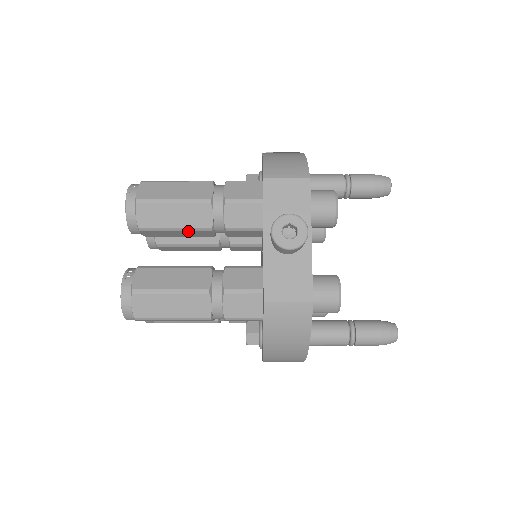
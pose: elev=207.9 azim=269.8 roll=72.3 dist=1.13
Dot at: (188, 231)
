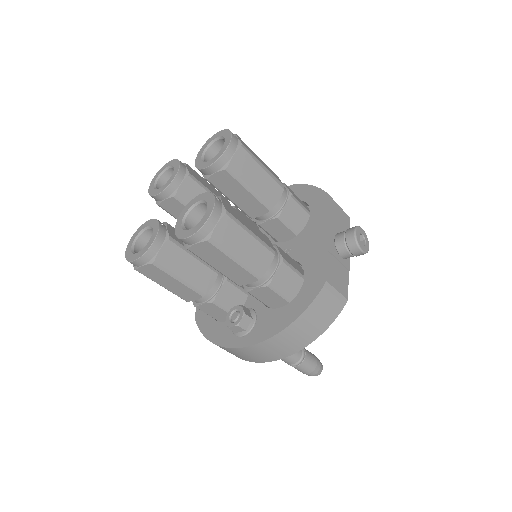
Dot at: (255, 198)
